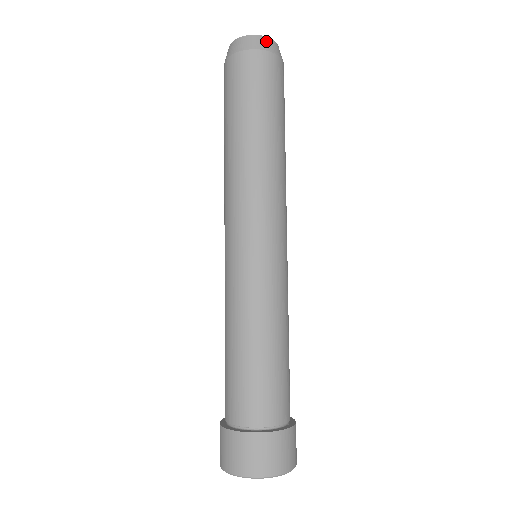
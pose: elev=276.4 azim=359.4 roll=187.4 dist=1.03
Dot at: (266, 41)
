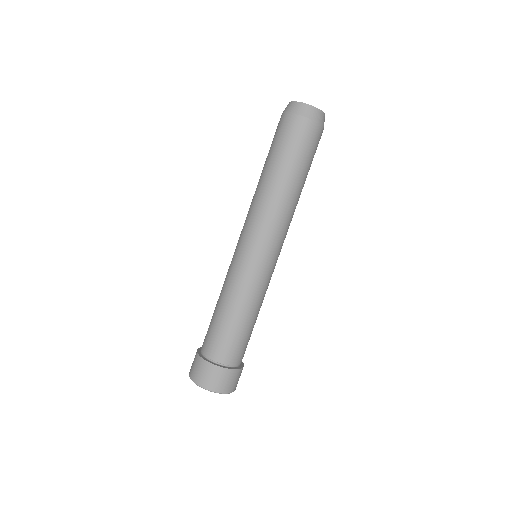
Dot at: (324, 118)
